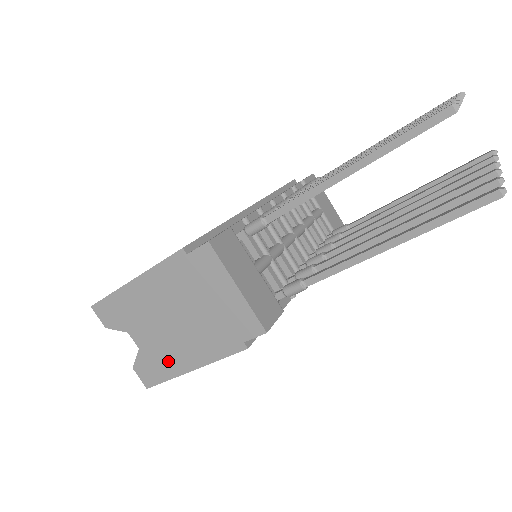
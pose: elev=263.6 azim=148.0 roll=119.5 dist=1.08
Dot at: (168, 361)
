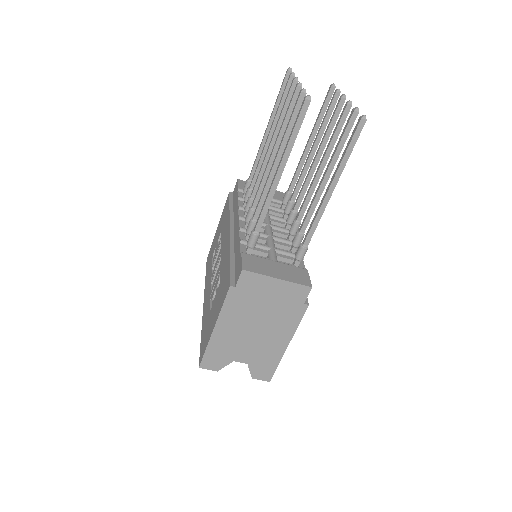
Dot at: (270, 354)
